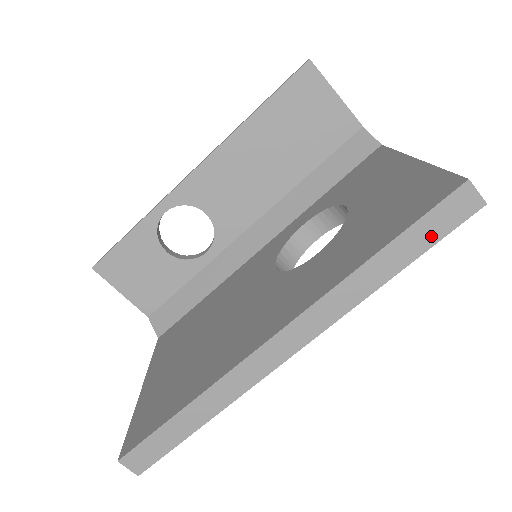
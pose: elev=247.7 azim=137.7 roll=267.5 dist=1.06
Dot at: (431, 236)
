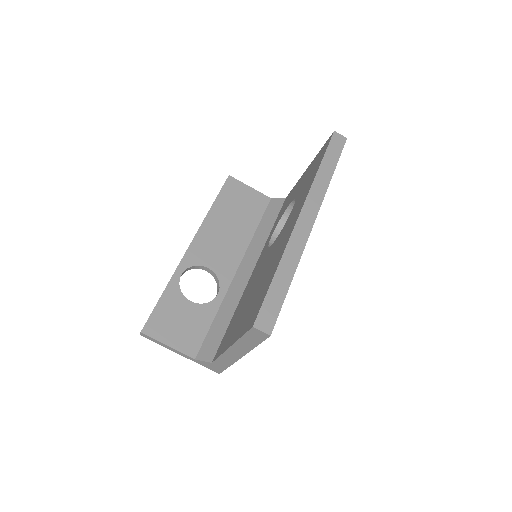
Dot at: (336, 154)
